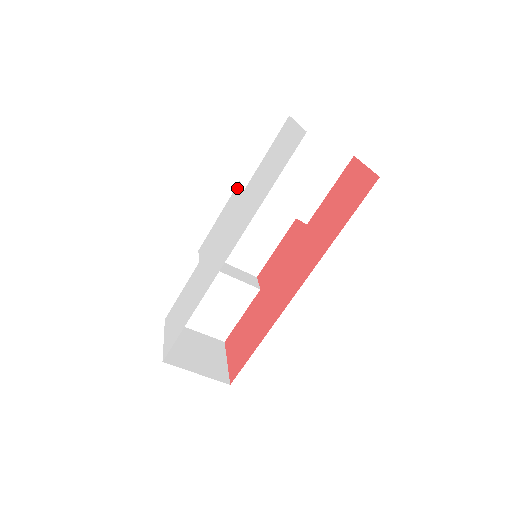
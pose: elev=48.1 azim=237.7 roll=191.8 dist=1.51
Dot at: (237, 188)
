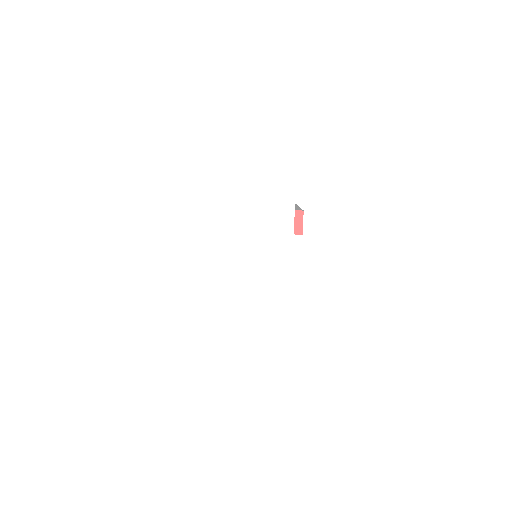
Dot at: (288, 210)
